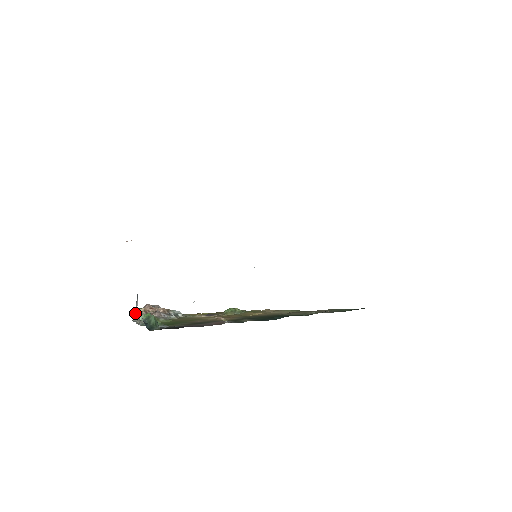
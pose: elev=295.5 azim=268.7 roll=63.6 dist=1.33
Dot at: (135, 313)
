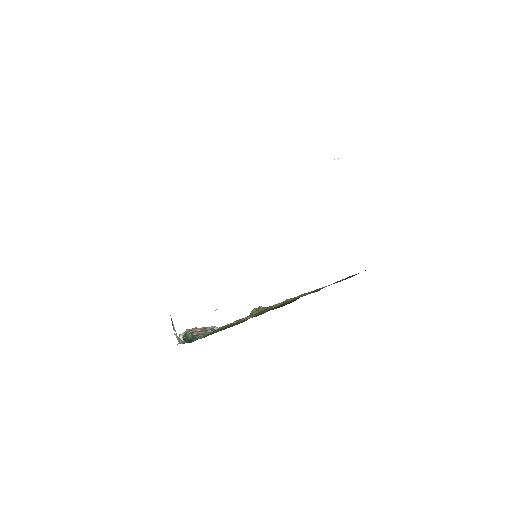
Dot at: (176, 336)
